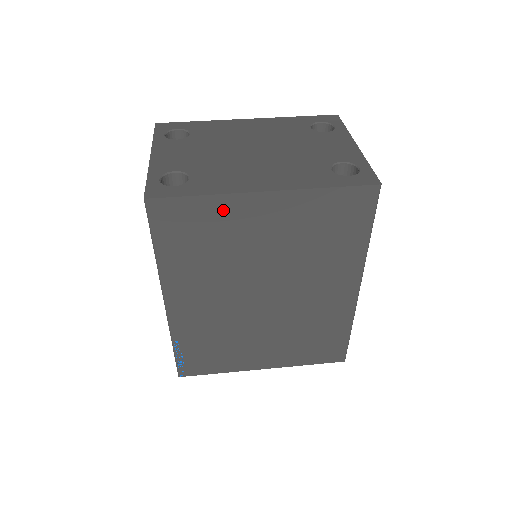
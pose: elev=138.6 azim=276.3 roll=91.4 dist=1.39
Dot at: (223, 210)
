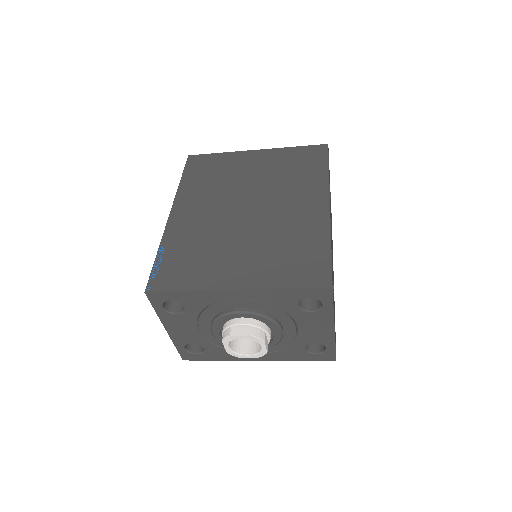
Dot at: (230, 159)
